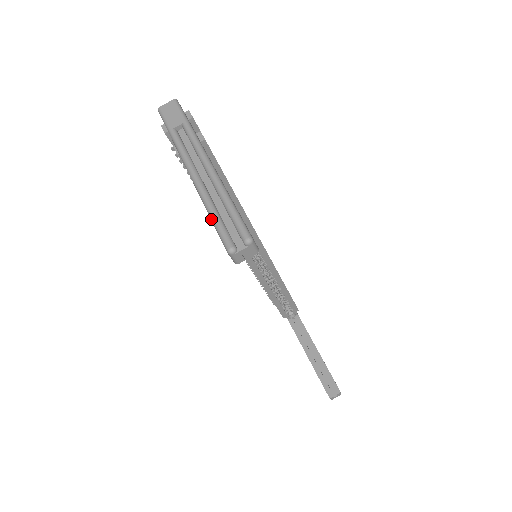
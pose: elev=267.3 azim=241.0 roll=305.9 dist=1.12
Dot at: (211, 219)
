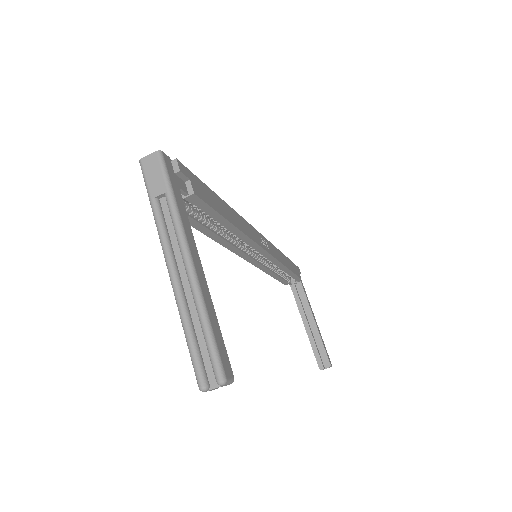
Dot at: (186, 341)
